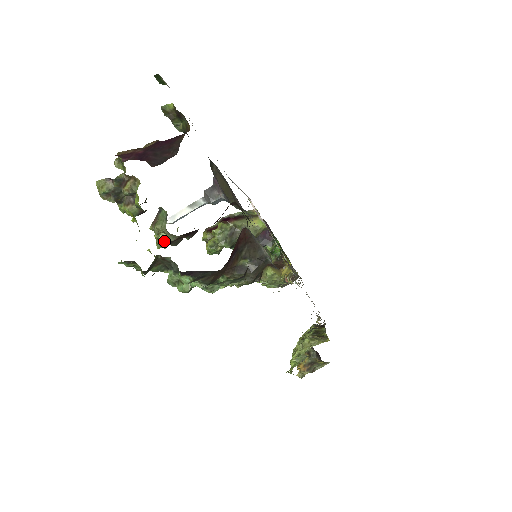
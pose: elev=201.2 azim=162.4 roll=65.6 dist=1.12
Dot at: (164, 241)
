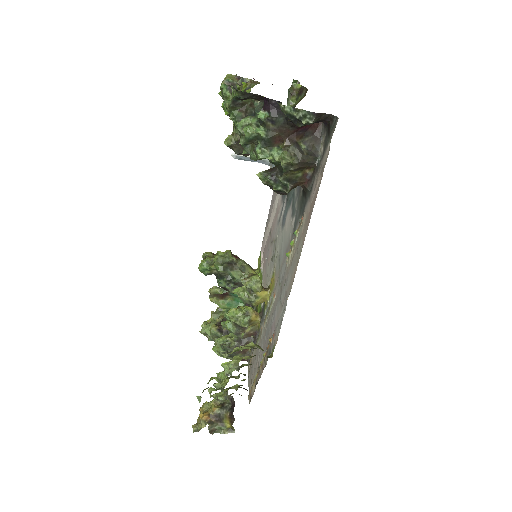
Dot at: (236, 137)
